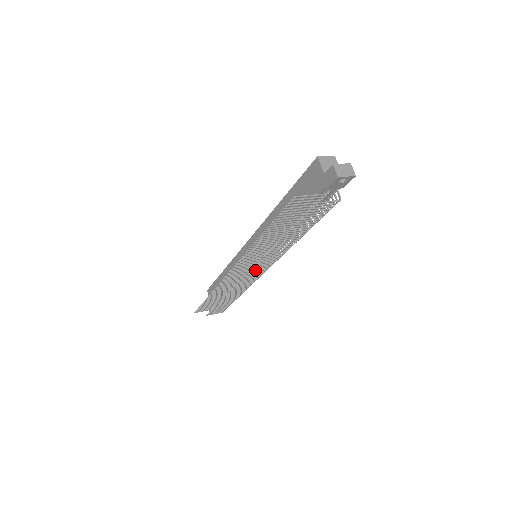
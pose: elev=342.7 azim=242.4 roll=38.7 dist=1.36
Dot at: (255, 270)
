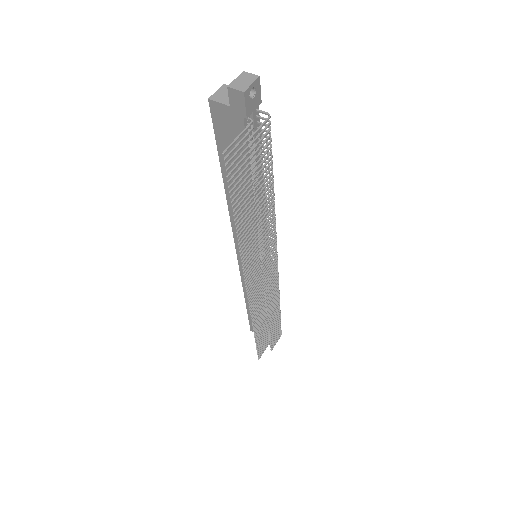
Dot at: (267, 268)
